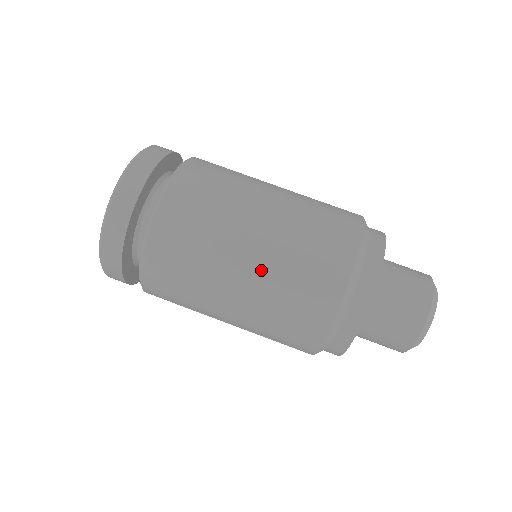
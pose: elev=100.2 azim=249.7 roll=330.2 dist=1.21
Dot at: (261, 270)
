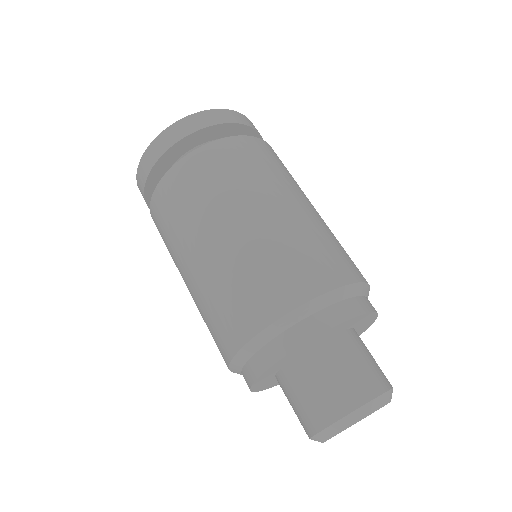
Dot at: (303, 216)
